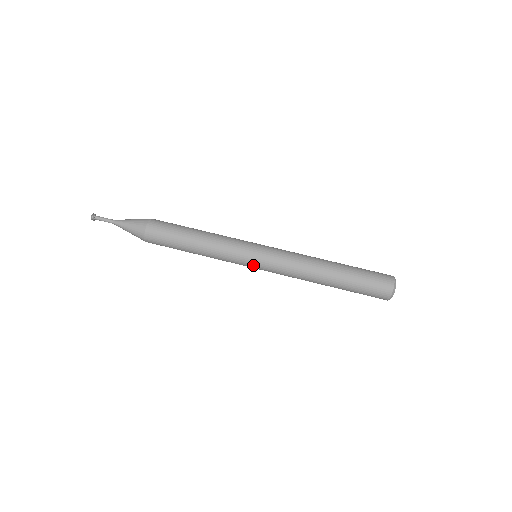
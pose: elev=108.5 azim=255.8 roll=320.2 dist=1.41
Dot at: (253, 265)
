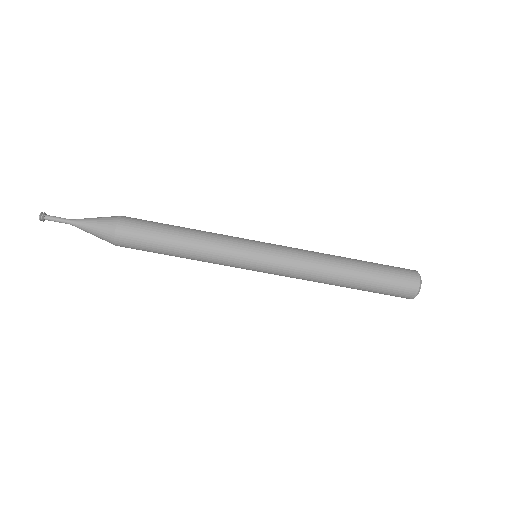
Dot at: (255, 265)
